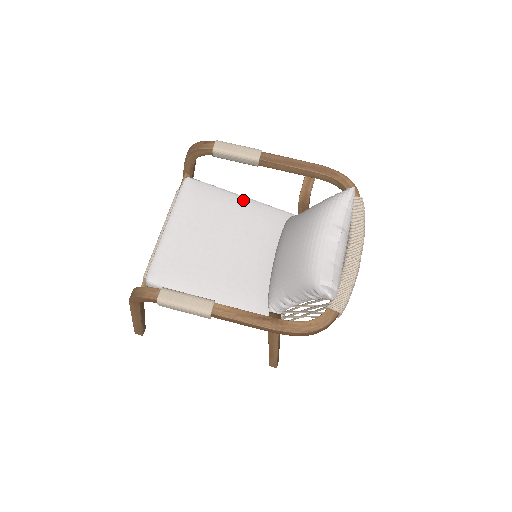
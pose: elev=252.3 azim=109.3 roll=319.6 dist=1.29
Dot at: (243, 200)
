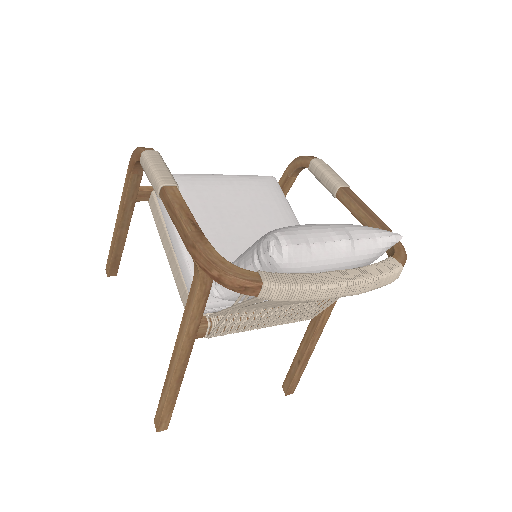
Dot at: (296, 224)
